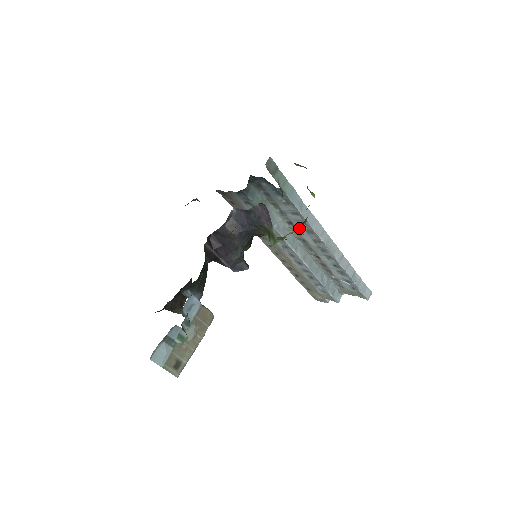
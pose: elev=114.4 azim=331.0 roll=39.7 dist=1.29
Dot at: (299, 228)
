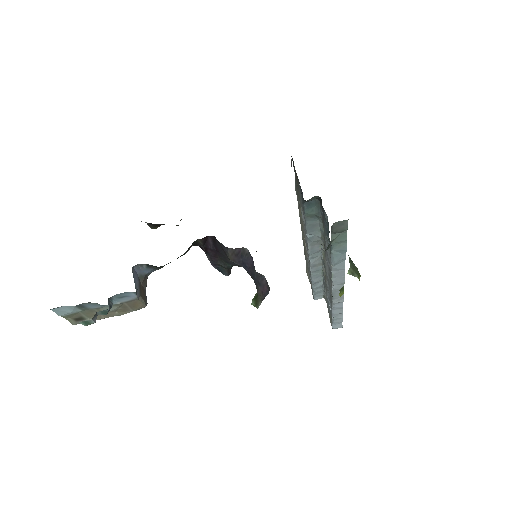
Dot at: (327, 259)
